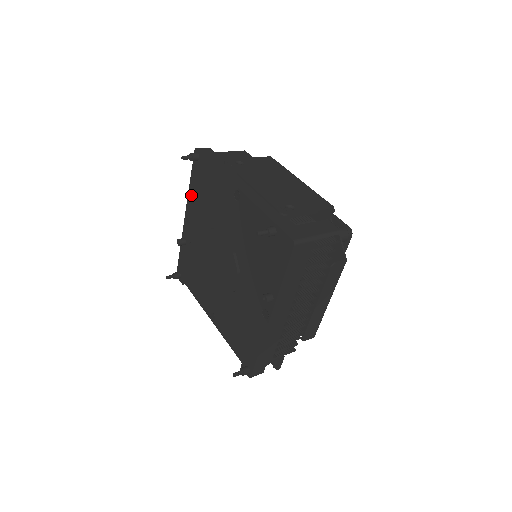
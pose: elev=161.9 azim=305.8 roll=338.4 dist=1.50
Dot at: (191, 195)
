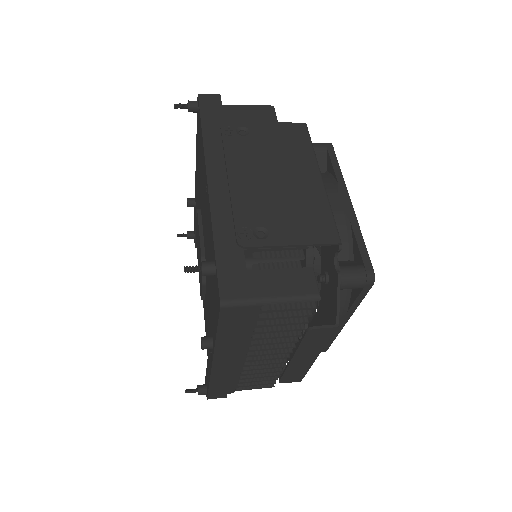
Dot at: (196, 153)
